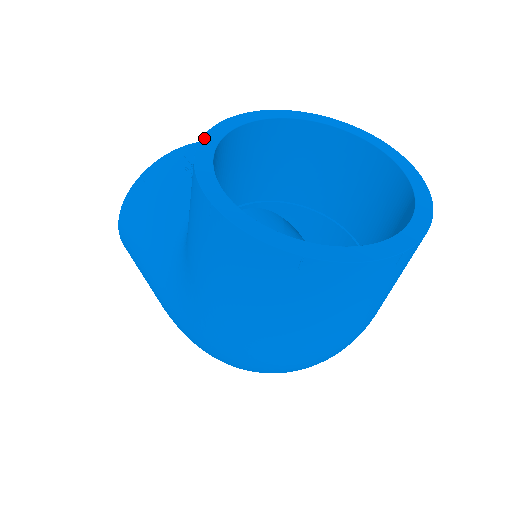
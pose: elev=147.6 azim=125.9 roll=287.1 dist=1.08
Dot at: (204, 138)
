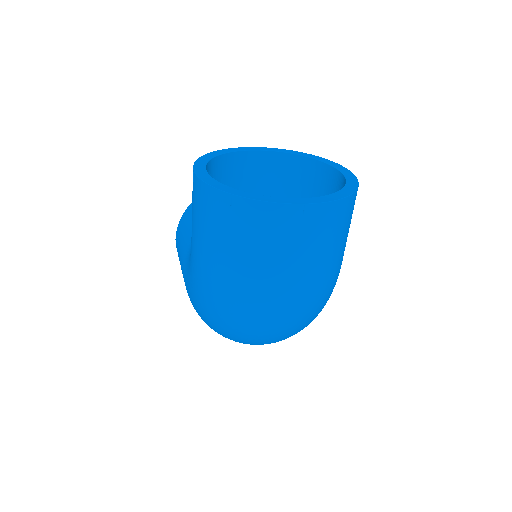
Dot at: (214, 152)
